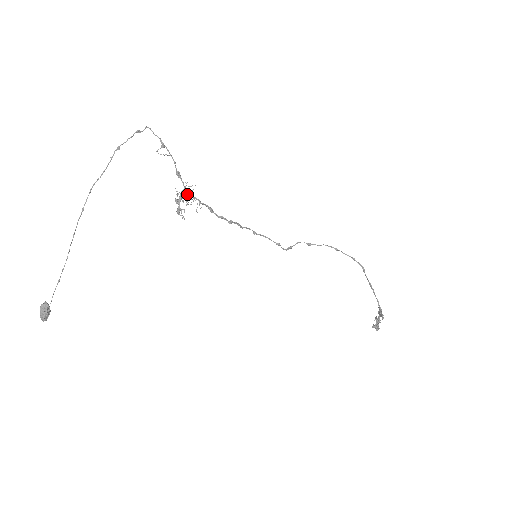
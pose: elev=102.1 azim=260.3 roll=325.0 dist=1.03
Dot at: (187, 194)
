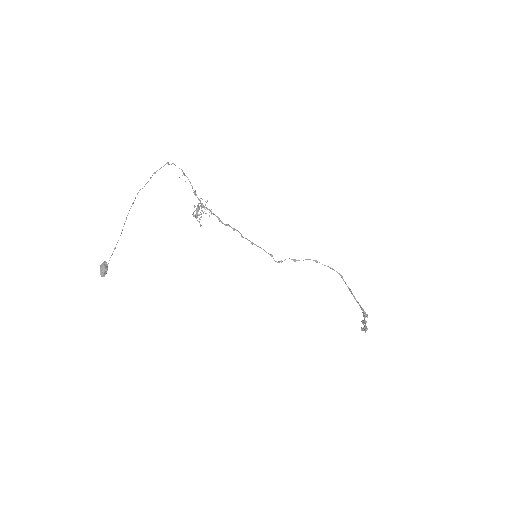
Dot at: (202, 205)
